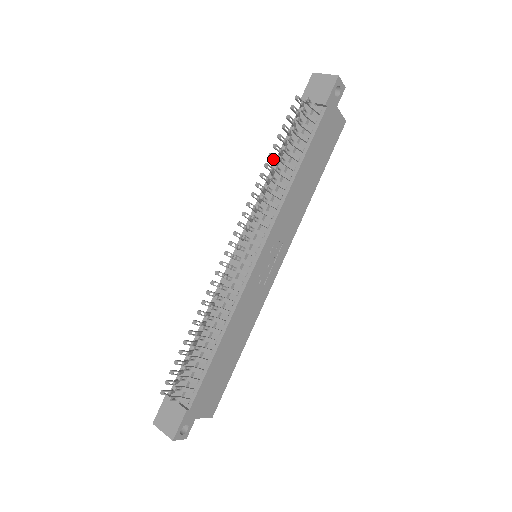
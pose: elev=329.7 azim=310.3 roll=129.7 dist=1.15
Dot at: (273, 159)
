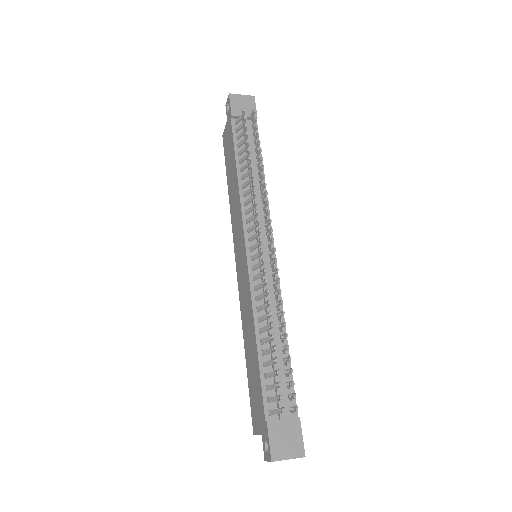
Dot at: (250, 162)
